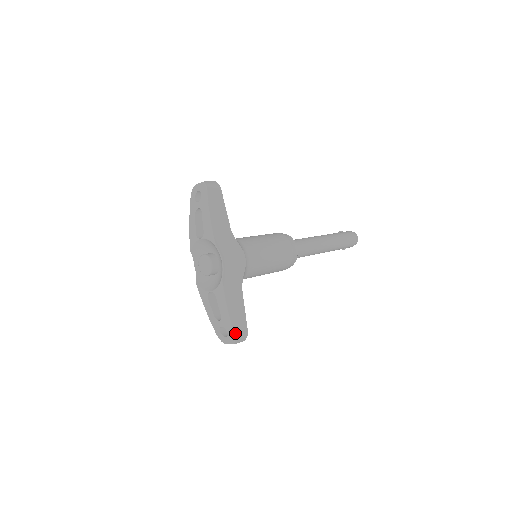
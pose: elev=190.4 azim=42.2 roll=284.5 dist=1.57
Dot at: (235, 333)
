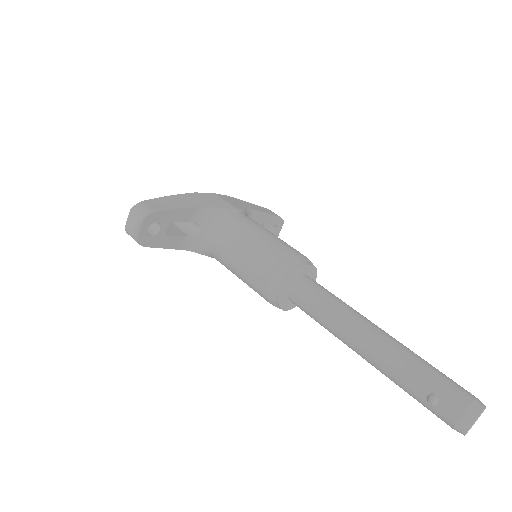
Dot at: (145, 202)
